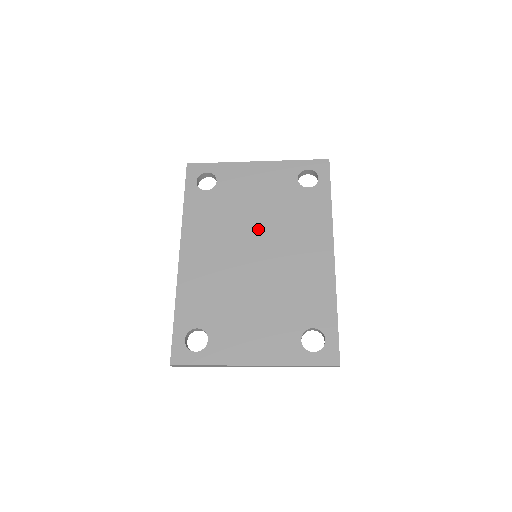
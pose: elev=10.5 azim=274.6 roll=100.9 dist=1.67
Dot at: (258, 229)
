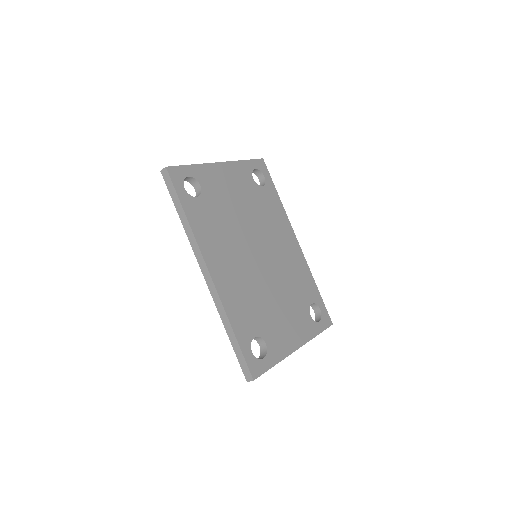
Dot at: (250, 231)
